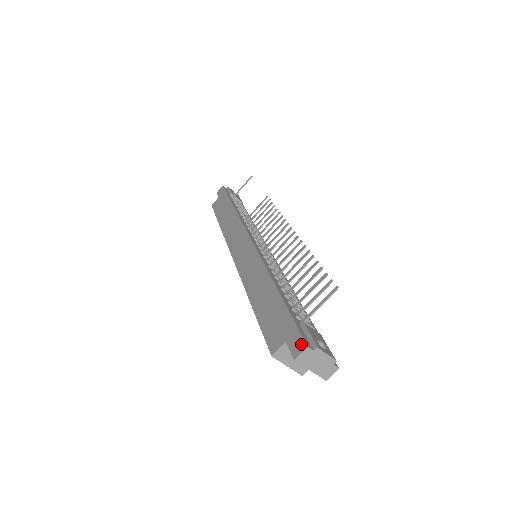
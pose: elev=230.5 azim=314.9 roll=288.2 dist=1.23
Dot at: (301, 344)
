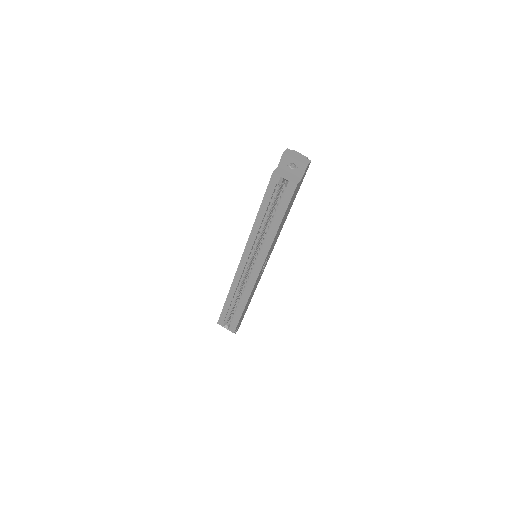
Dot at: occluded
